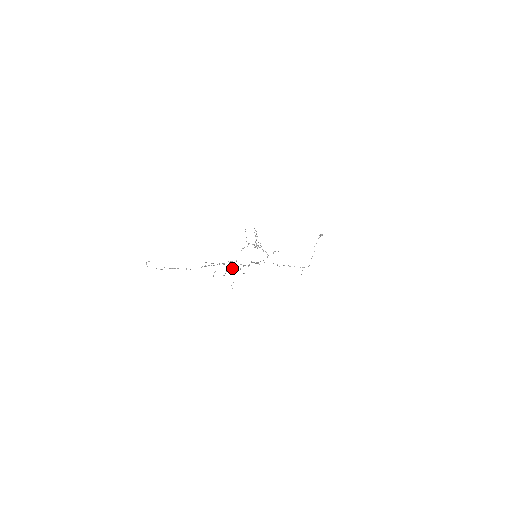
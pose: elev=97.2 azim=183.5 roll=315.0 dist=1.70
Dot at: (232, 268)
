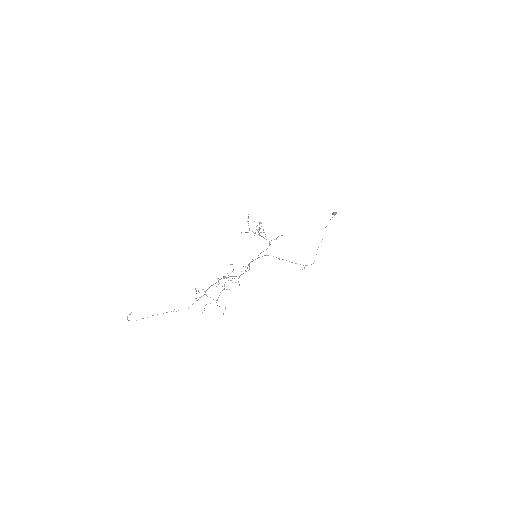
Dot at: occluded
